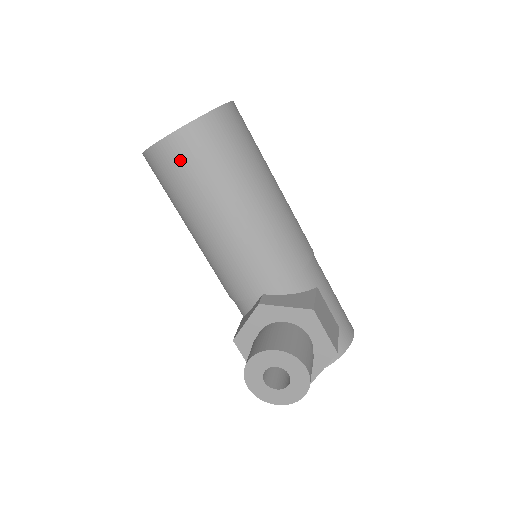
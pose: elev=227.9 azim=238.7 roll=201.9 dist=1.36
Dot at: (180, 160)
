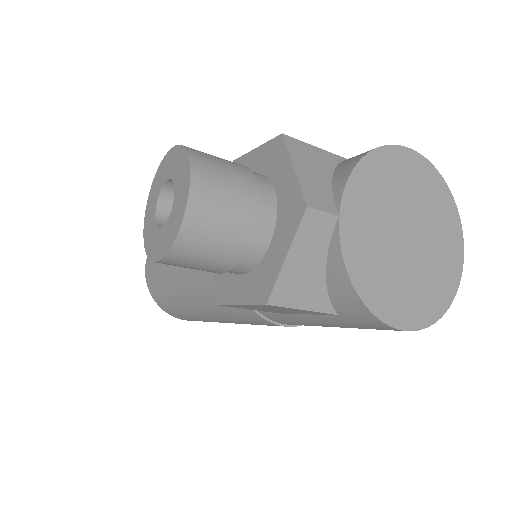
Dot at: (153, 264)
